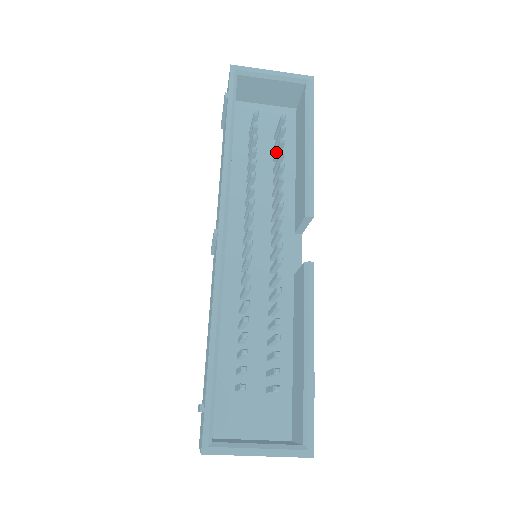
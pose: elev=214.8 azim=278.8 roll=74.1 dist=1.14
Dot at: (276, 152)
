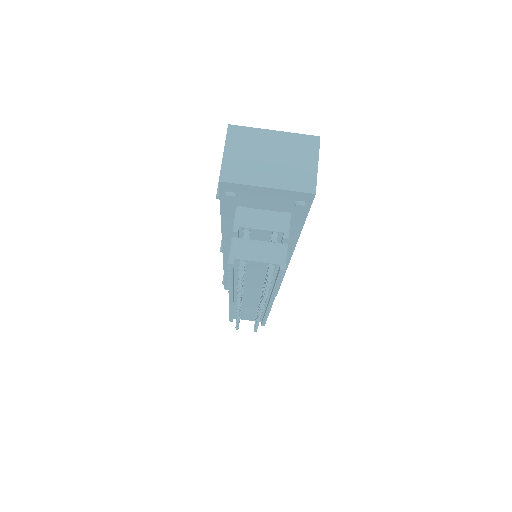
Dot at: occluded
